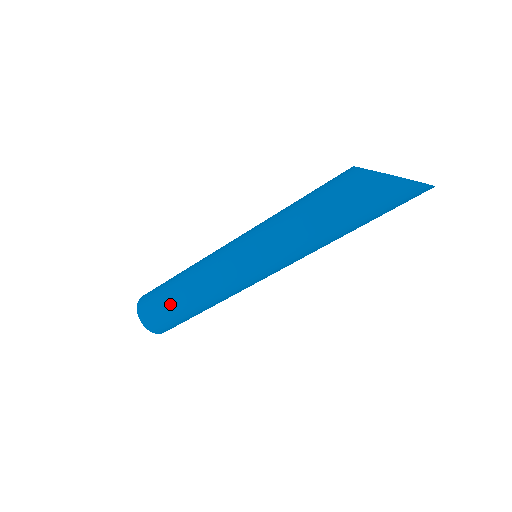
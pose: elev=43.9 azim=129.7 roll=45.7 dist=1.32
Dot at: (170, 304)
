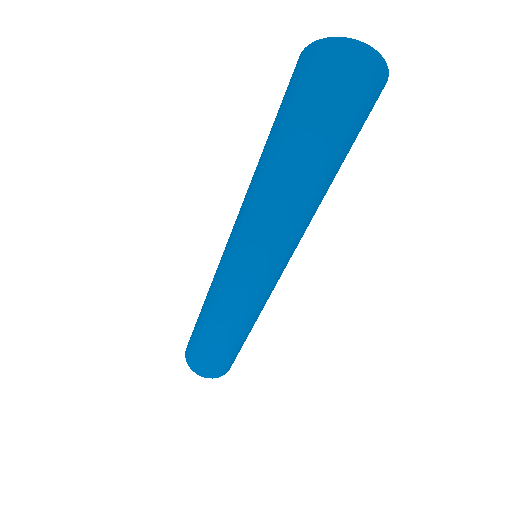
Dot at: (196, 323)
